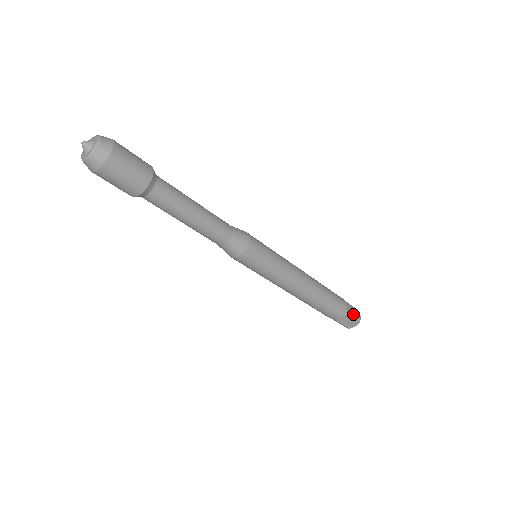
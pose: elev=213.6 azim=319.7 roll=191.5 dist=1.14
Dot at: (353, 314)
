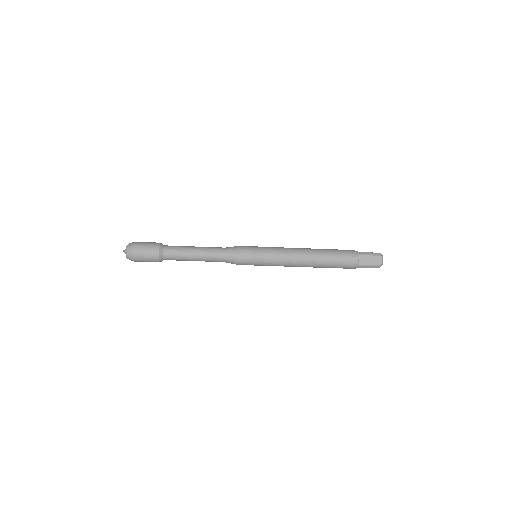
Dot at: (368, 253)
